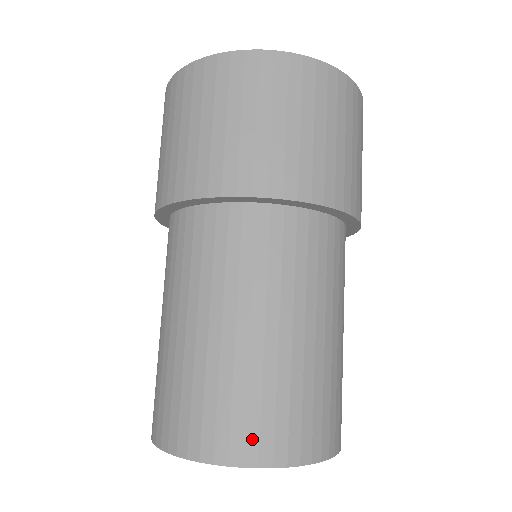
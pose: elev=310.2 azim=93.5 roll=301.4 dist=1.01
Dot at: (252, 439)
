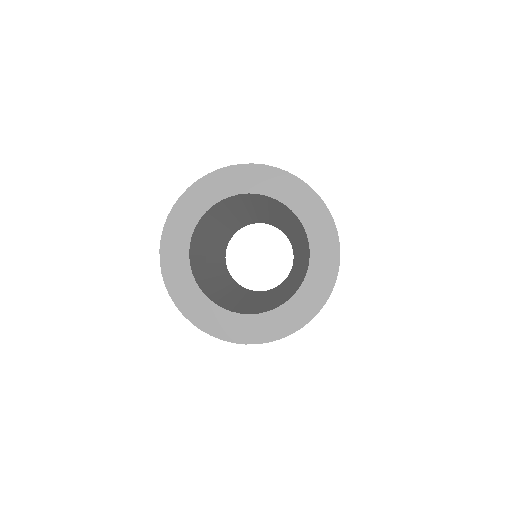
Dot at: occluded
